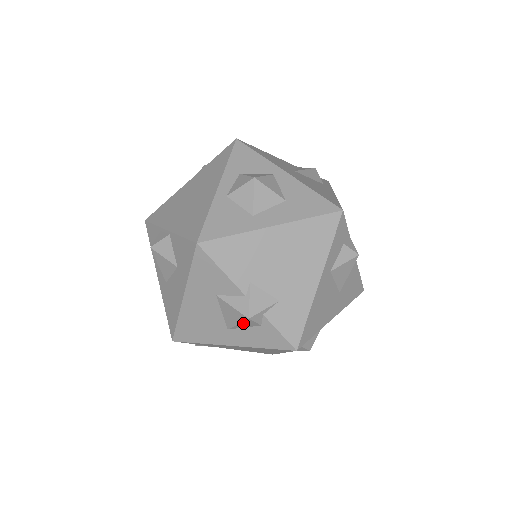
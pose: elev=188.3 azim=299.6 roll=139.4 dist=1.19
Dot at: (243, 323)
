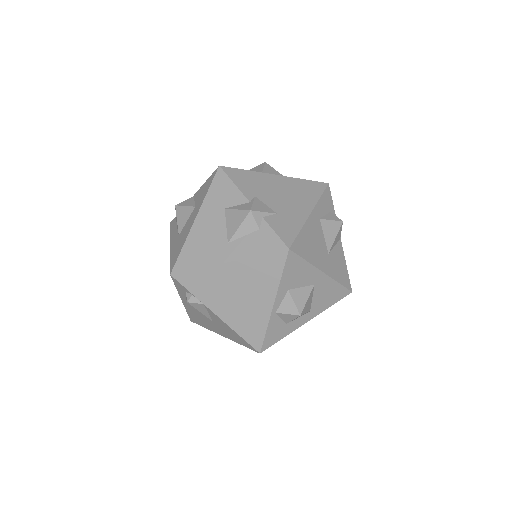
Dot at: (244, 224)
